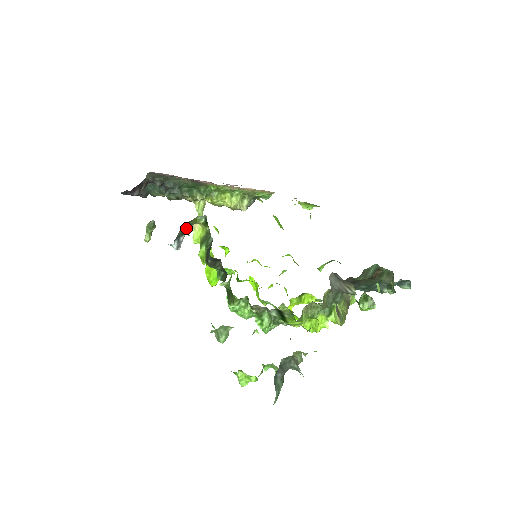
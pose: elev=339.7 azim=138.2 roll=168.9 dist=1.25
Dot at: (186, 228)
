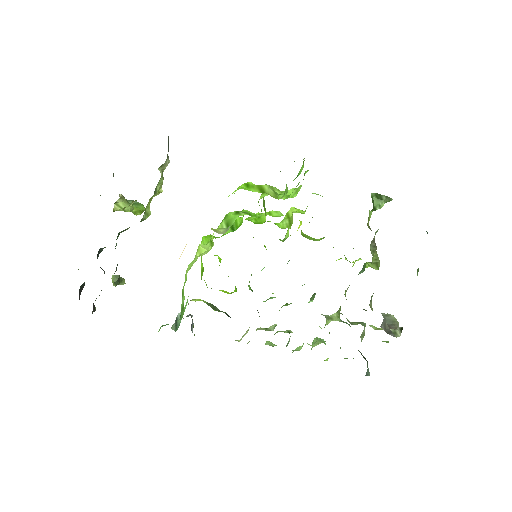
Dot at: occluded
